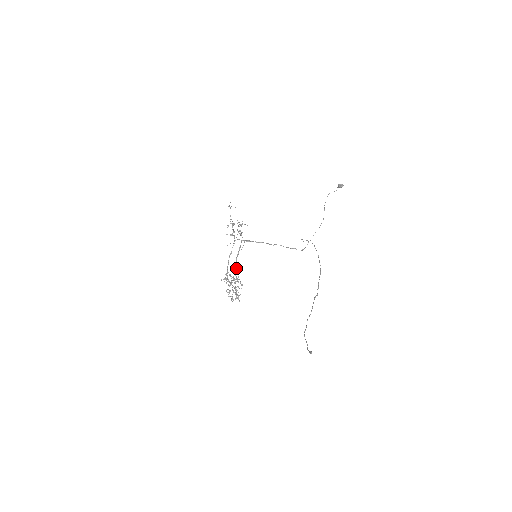
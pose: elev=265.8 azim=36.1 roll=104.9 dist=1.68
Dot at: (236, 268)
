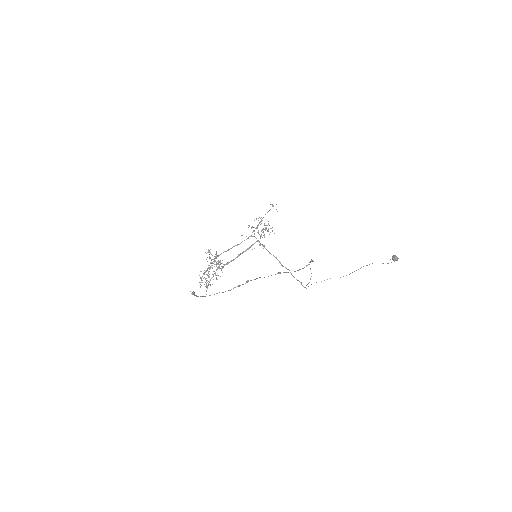
Dot at: (231, 261)
